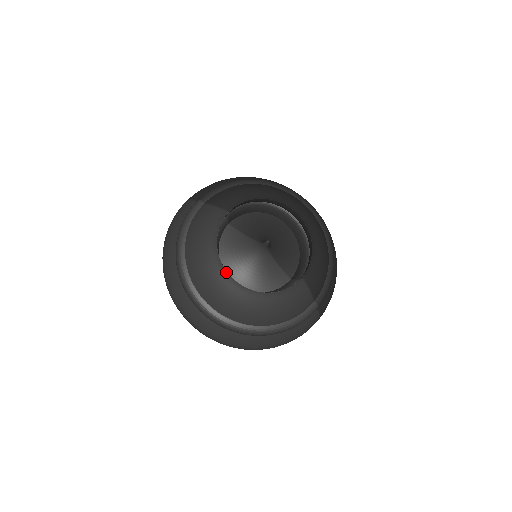
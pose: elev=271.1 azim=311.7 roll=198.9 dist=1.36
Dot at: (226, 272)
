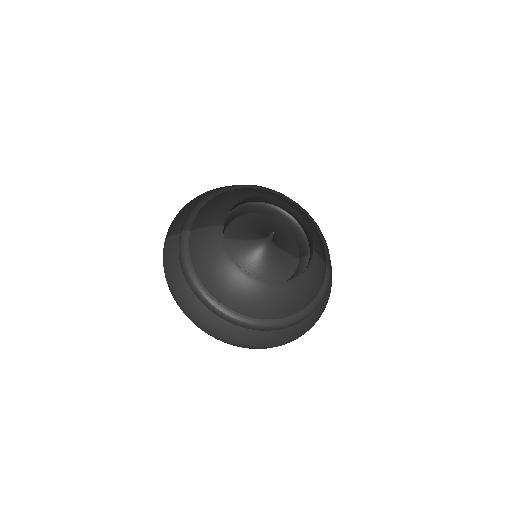
Dot at: (254, 278)
